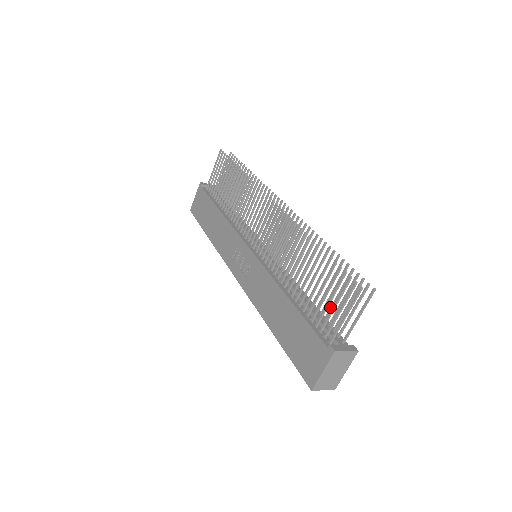
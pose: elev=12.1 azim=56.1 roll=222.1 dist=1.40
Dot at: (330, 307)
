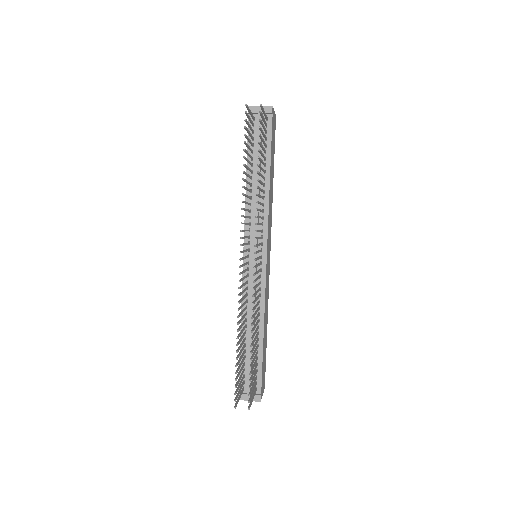
Dot at: occluded
